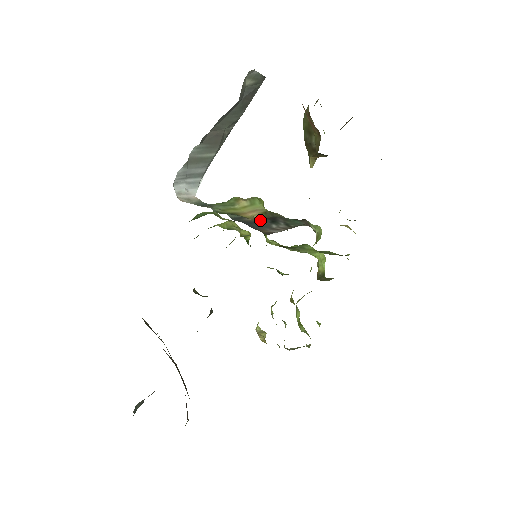
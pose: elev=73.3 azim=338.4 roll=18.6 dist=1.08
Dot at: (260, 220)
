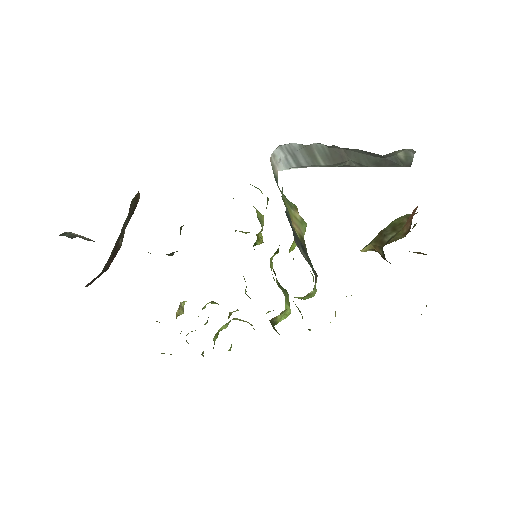
Dot at: occluded
